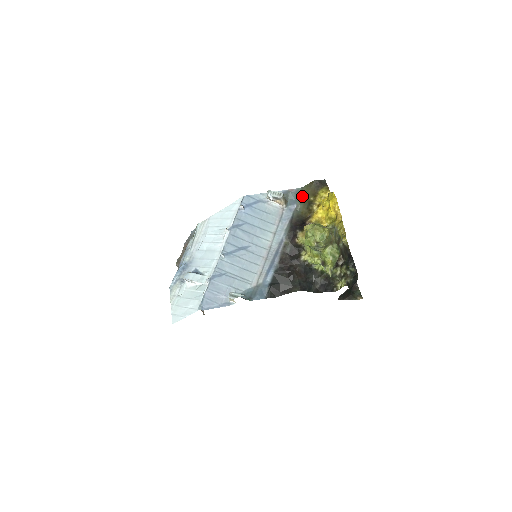
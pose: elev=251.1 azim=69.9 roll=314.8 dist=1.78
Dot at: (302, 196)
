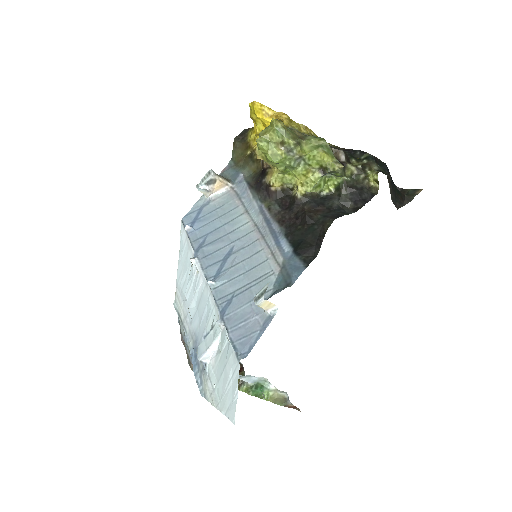
Dot at: (239, 163)
